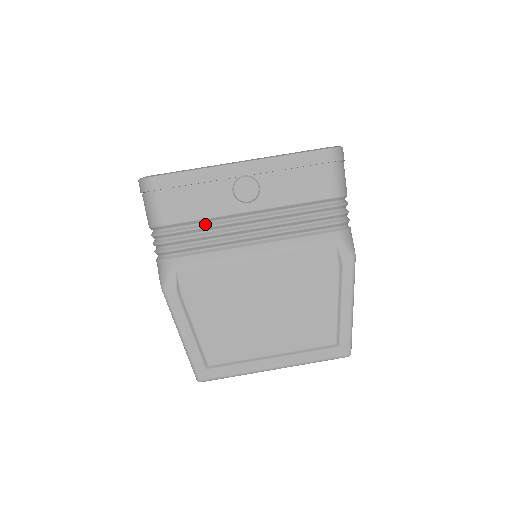
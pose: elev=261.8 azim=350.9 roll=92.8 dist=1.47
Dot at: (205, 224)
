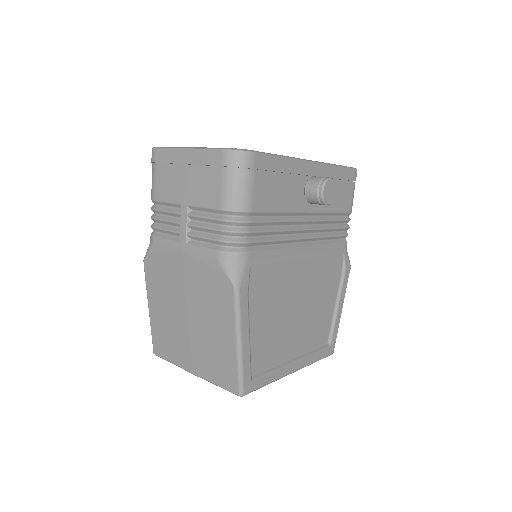
Dot at: (278, 218)
